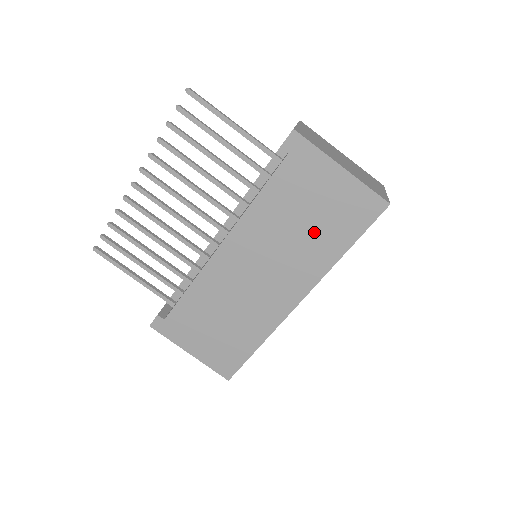
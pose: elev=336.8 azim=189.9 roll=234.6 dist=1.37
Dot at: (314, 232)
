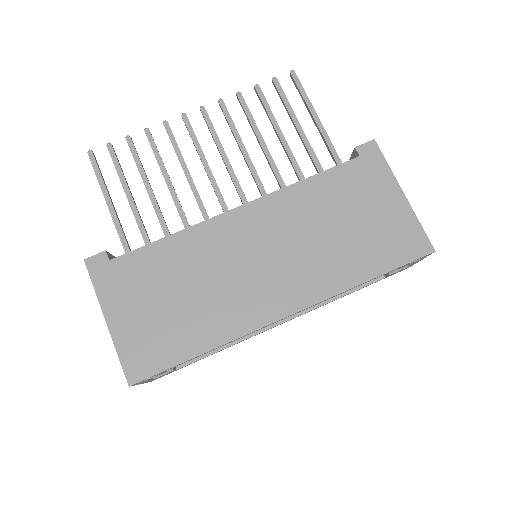
Dot at: (346, 242)
